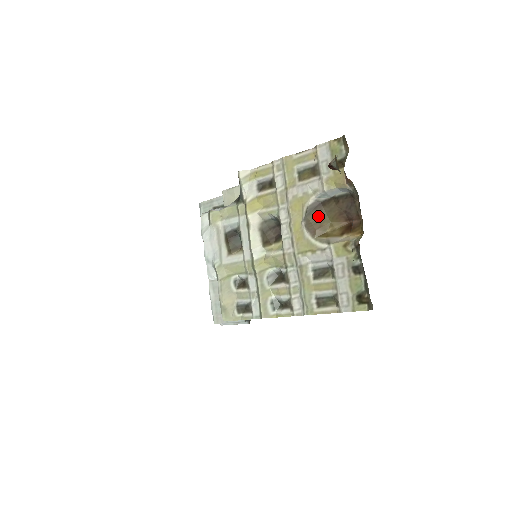
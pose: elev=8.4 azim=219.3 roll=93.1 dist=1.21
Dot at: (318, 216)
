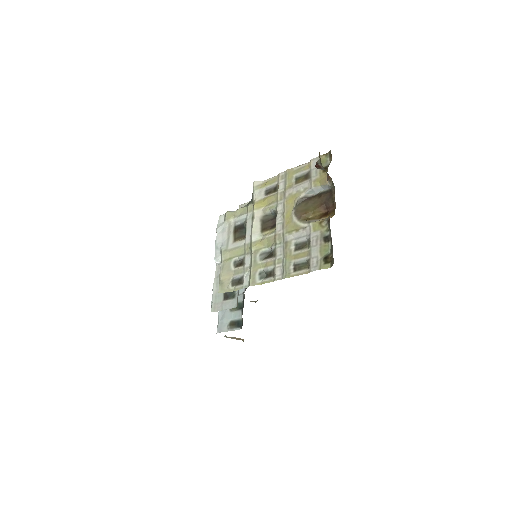
Dot at: (305, 206)
